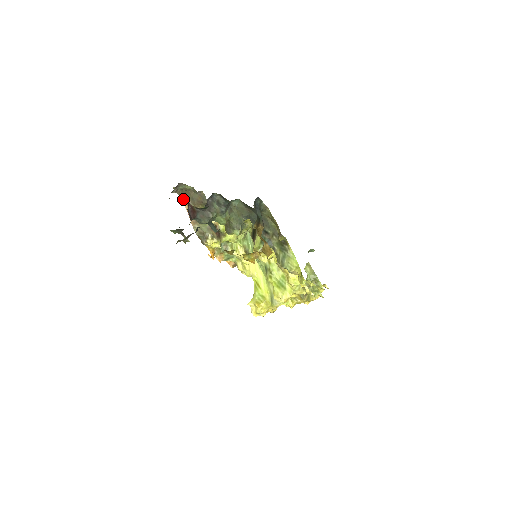
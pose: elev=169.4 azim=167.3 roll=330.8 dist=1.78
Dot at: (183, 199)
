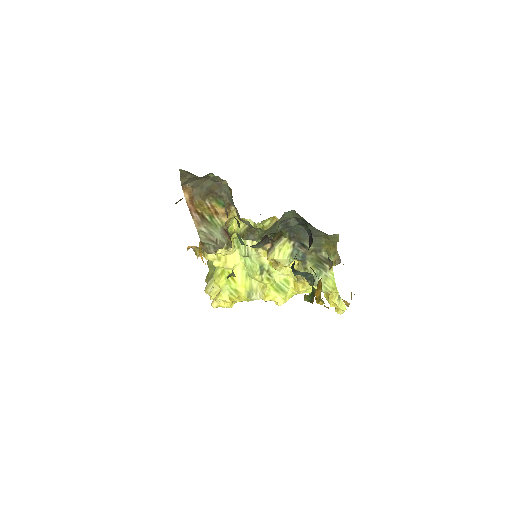
Dot at: (184, 184)
